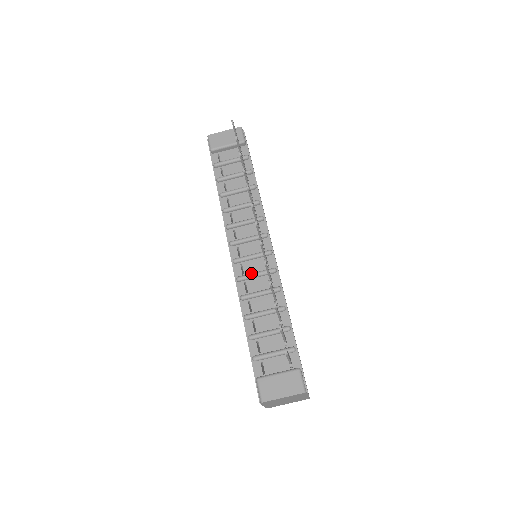
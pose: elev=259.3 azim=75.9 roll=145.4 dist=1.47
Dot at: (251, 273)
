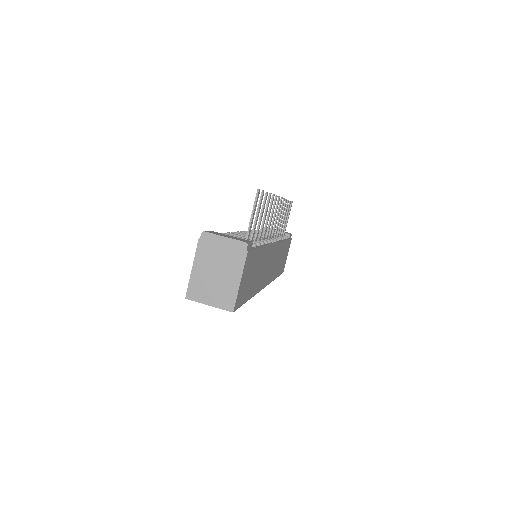
Dot at: (250, 235)
